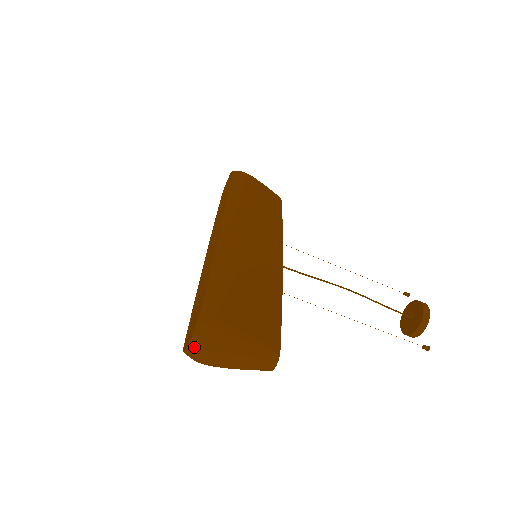
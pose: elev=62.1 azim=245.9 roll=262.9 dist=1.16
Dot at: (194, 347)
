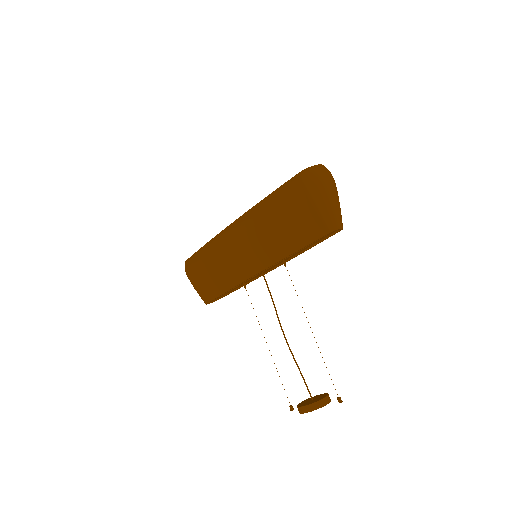
Dot at: (324, 167)
